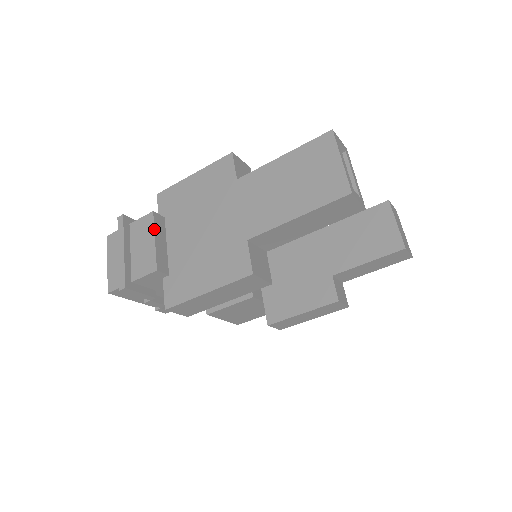
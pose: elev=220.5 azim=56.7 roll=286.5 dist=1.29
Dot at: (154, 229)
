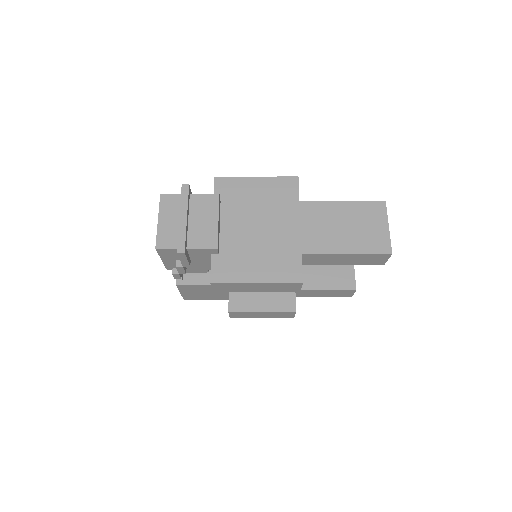
Dot at: occluded
